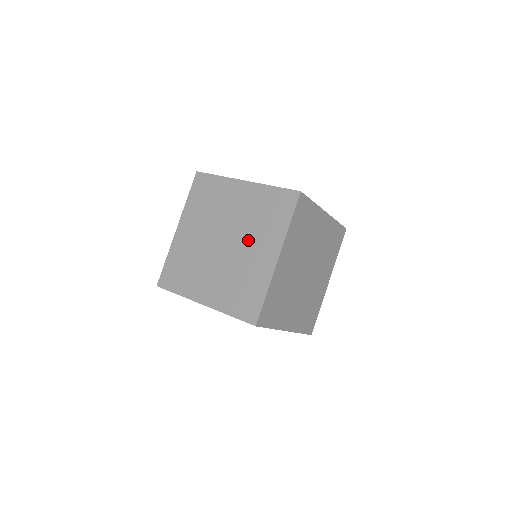
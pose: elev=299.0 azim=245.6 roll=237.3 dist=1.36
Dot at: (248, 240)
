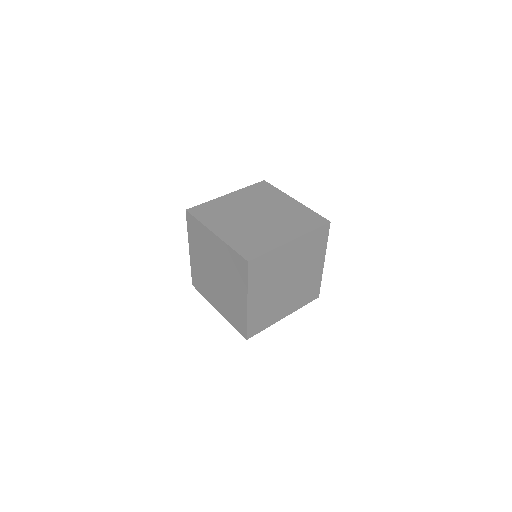
Dot at: (304, 268)
